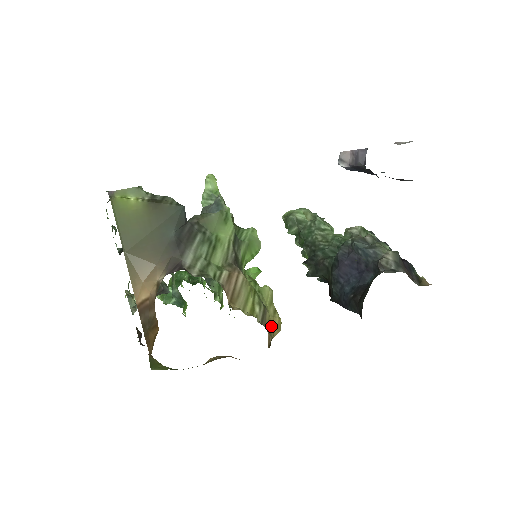
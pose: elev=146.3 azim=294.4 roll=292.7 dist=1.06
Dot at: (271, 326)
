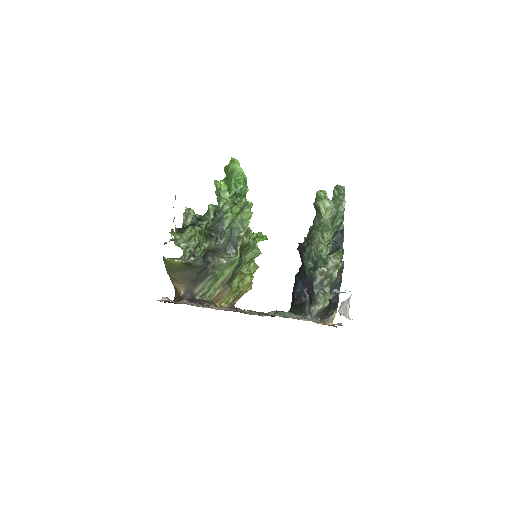
Dot at: (241, 295)
